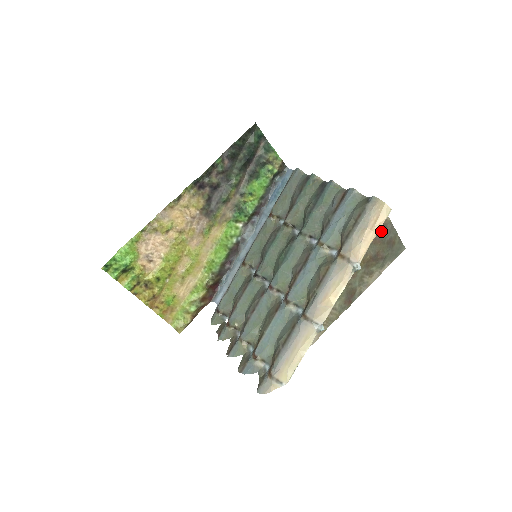
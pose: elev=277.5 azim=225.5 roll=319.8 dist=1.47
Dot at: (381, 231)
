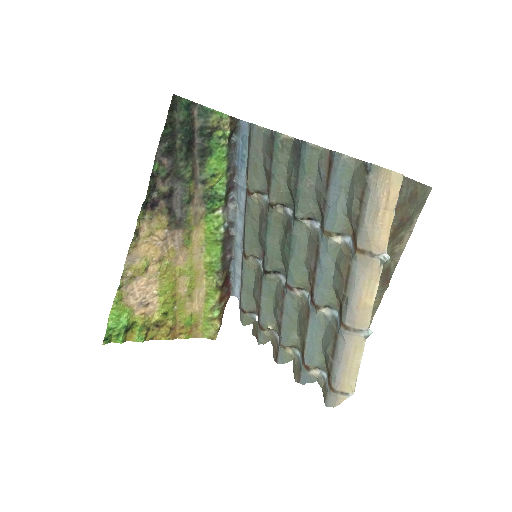
Dot at: occluded
